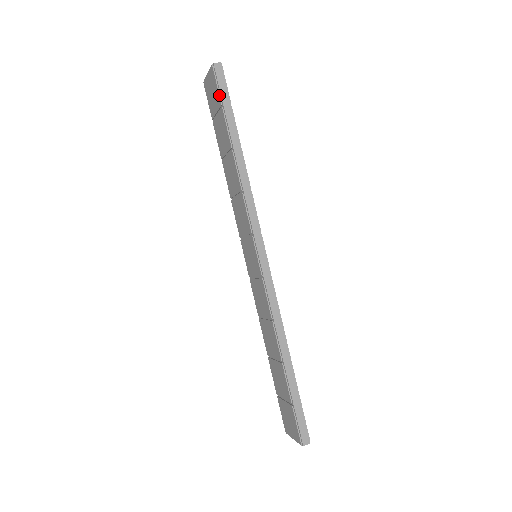
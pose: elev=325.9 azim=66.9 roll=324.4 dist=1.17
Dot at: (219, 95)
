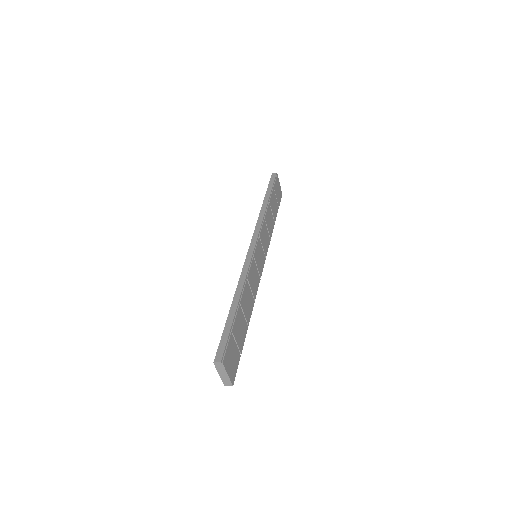
Dot at: (269, 184)
